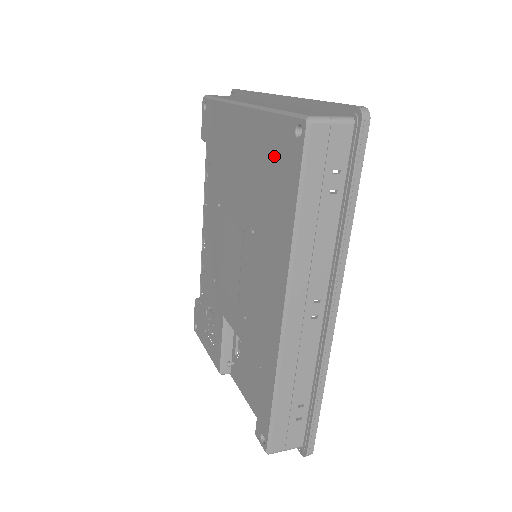
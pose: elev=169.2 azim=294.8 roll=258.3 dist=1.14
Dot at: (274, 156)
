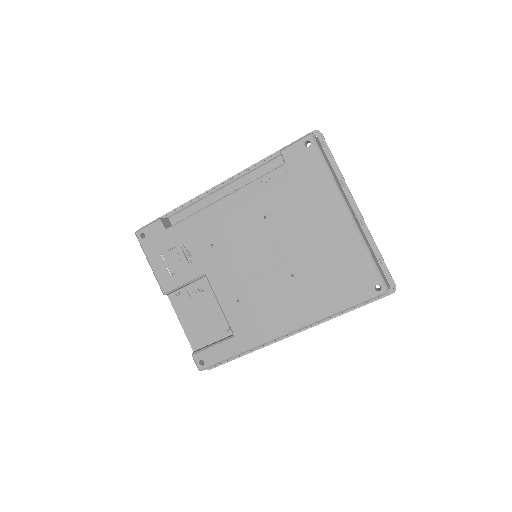
Dot at: (350, 272)
